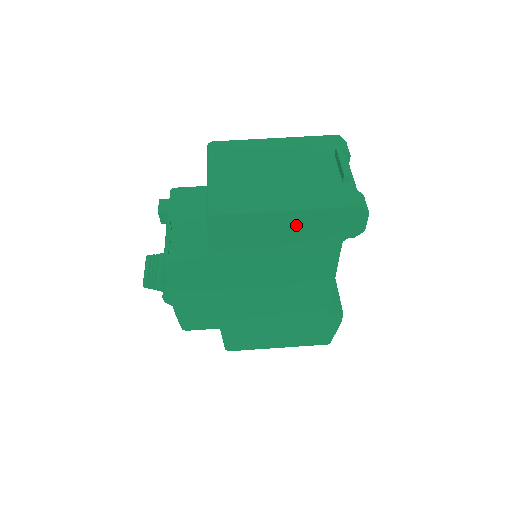
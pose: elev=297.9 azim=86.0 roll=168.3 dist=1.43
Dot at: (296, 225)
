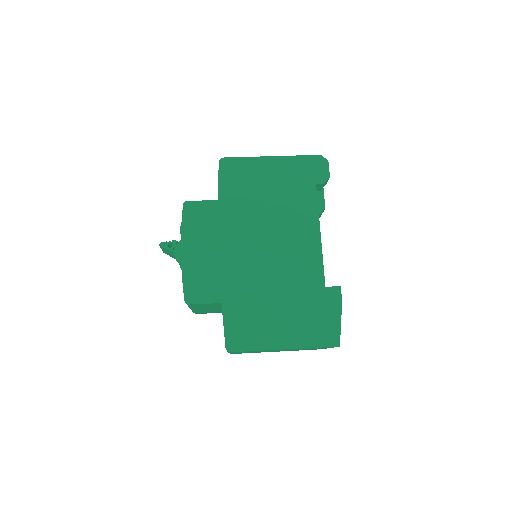
Dot at: (280, 169)
